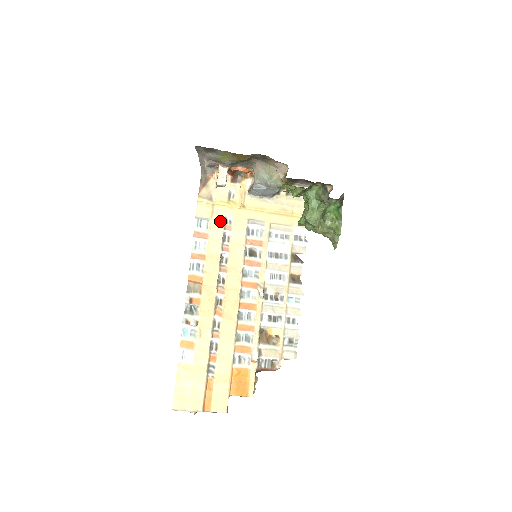
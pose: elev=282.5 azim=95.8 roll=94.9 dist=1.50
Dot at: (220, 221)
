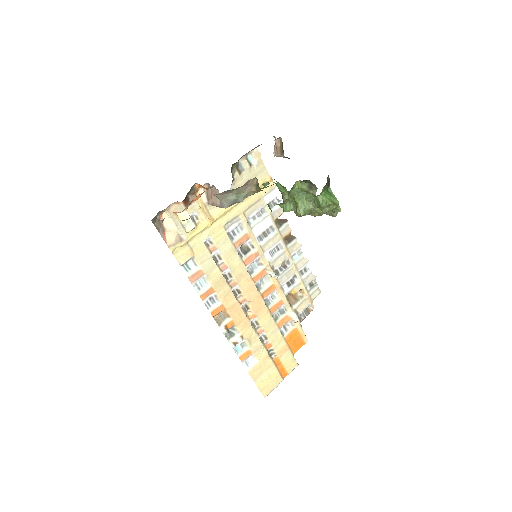
Dot at: (203, 250)
